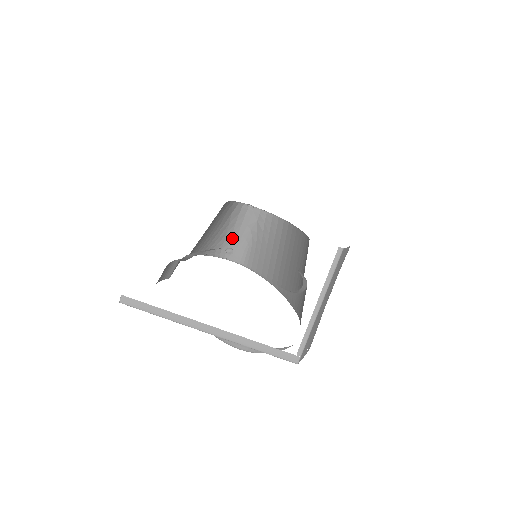
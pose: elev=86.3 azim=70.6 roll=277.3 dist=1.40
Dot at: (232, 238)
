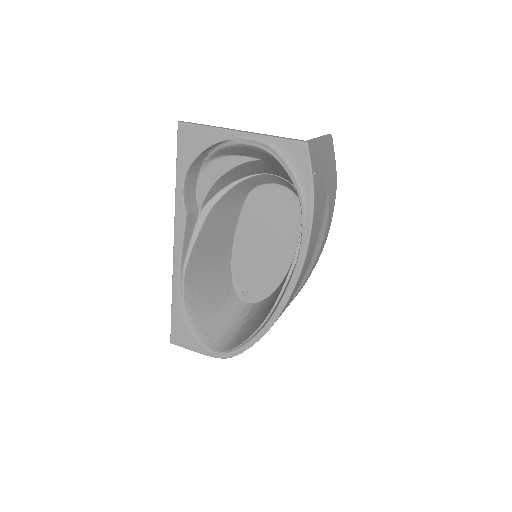
Dot at: (220, 327)
